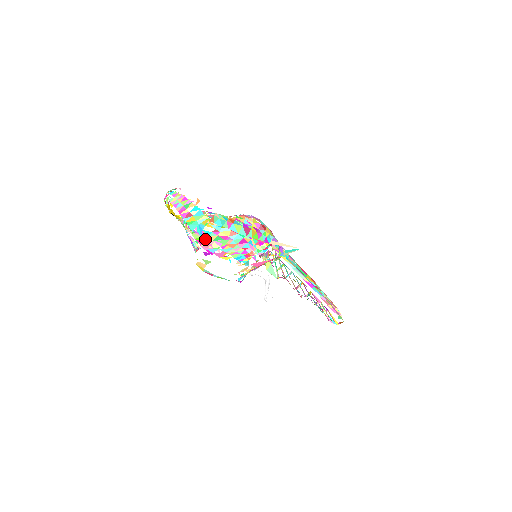
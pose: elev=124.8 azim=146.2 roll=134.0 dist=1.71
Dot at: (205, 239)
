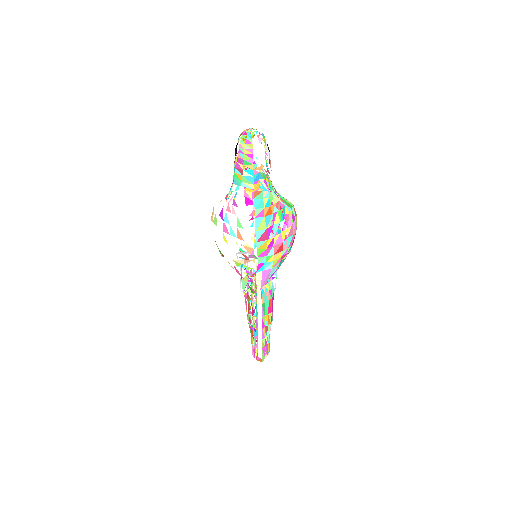
Dot at: (234, 202)
